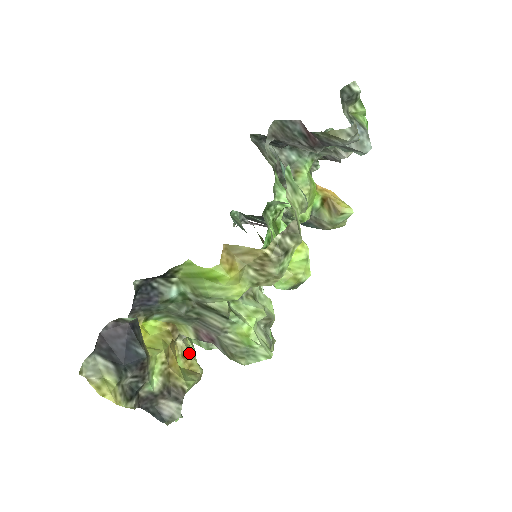
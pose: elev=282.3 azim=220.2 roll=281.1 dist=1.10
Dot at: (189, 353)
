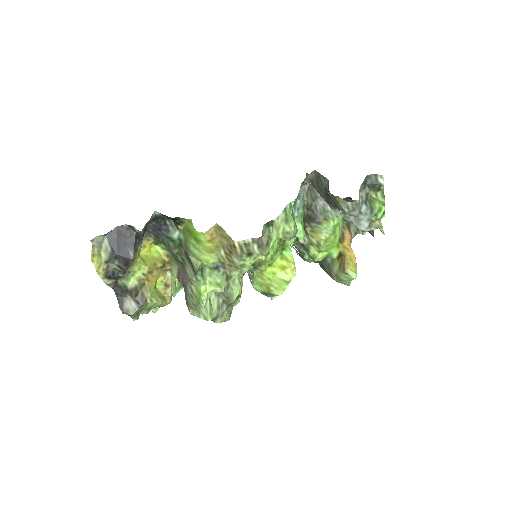
Dot at: (171, 286)
